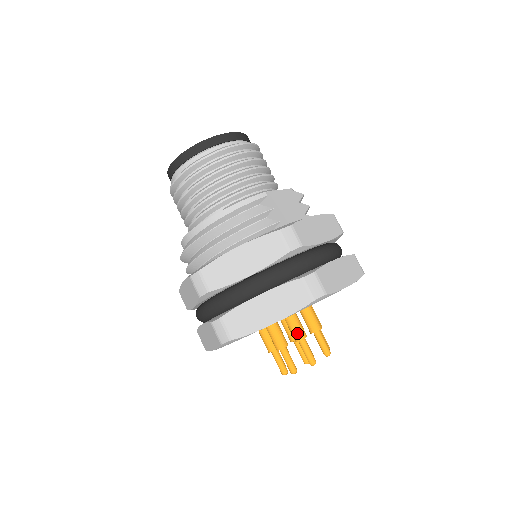
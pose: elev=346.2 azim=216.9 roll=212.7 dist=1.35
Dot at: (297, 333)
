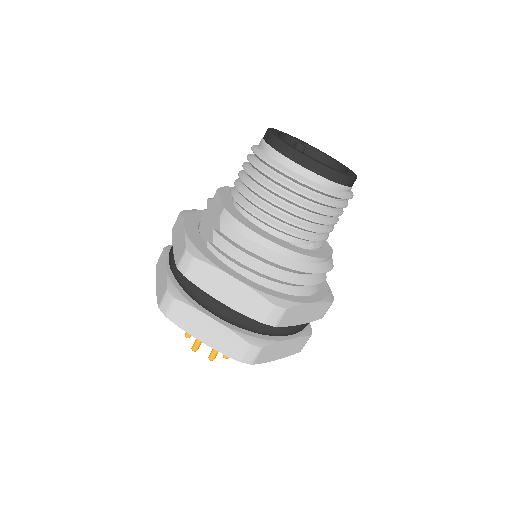
Dot at: occluded
